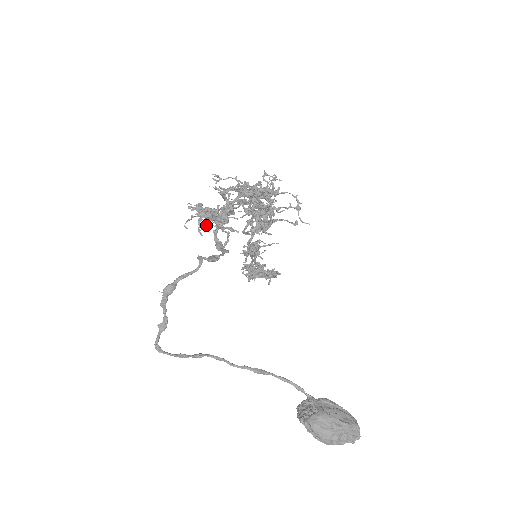
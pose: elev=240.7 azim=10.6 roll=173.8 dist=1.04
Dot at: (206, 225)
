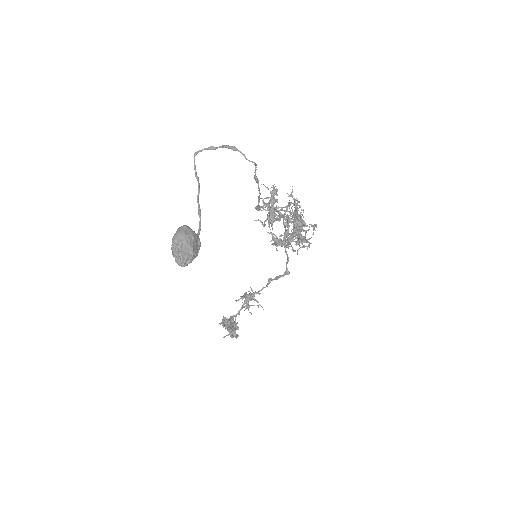
Dot at: (266, 203)
